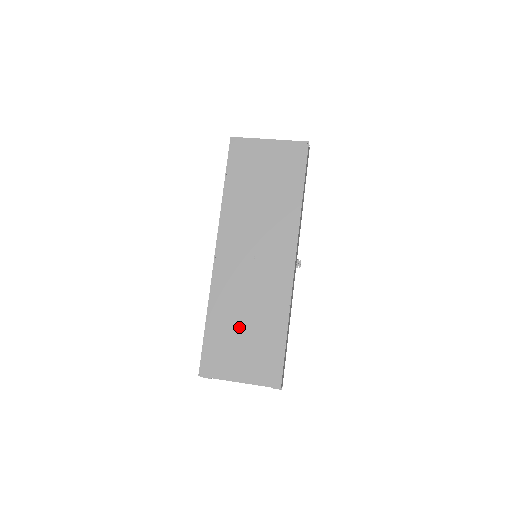
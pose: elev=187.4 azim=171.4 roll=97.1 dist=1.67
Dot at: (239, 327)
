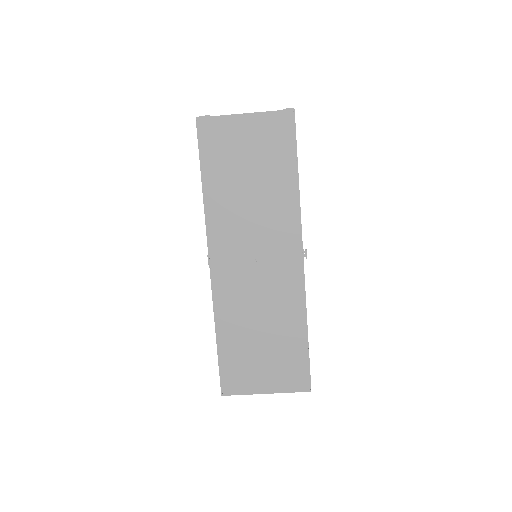
Dot at: (254, 339)
